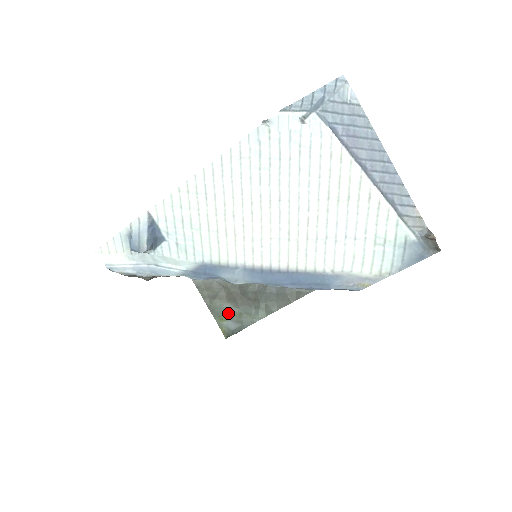
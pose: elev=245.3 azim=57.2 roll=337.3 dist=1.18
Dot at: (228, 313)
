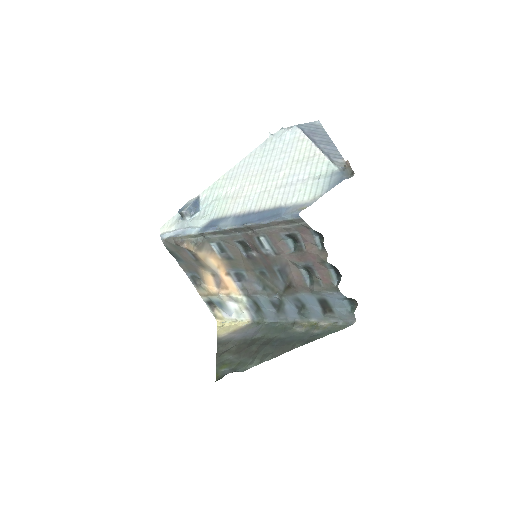
Dot at: (229, 362)
